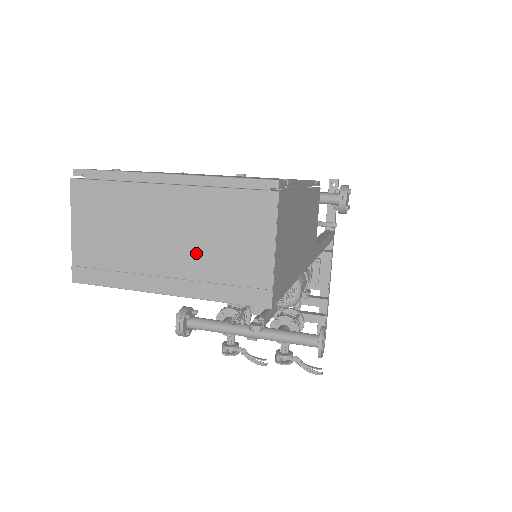
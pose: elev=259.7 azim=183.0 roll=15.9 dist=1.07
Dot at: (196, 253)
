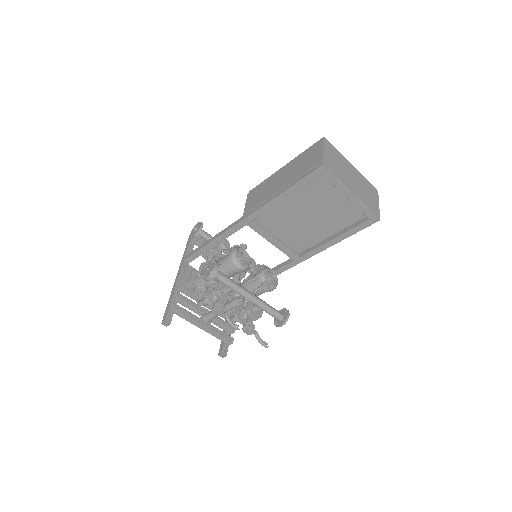
Dot at: (361, 190)
